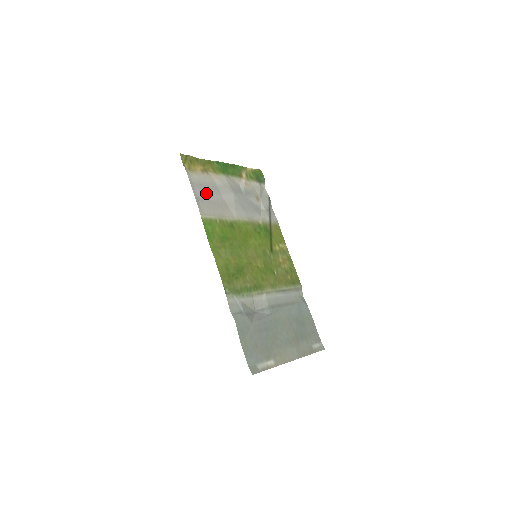
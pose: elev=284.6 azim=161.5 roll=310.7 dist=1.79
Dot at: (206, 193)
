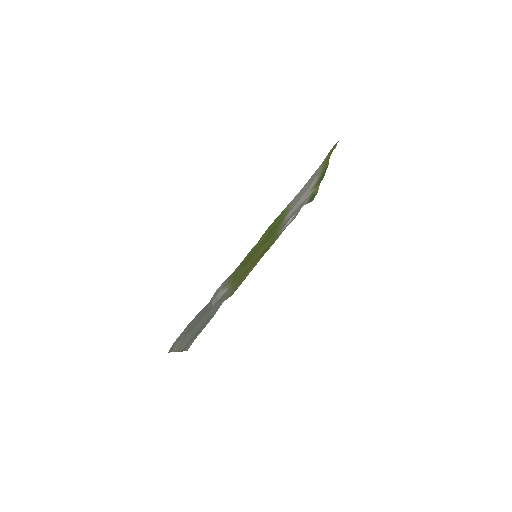
Dot at: (307, 185)
